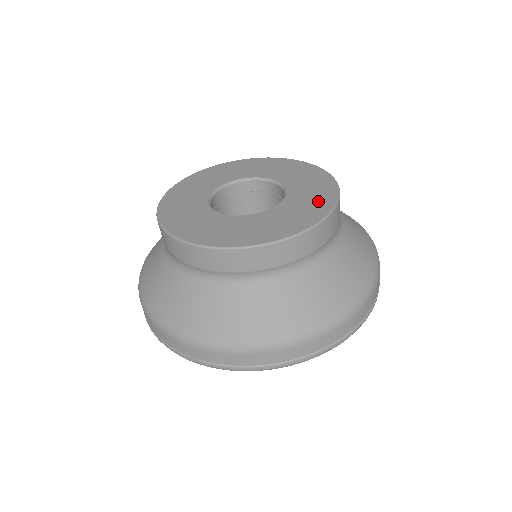
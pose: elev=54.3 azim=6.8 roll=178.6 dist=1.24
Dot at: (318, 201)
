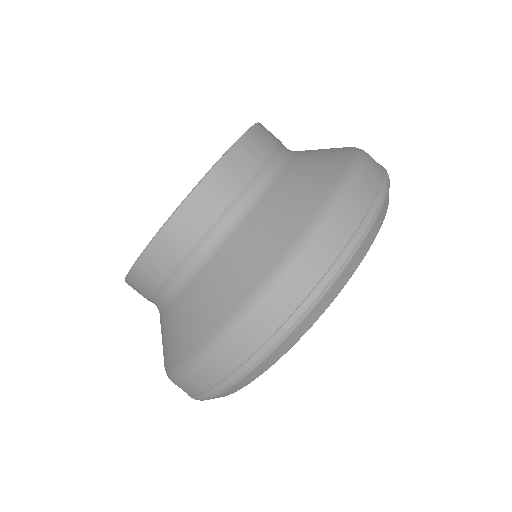
Dot at: occluded
